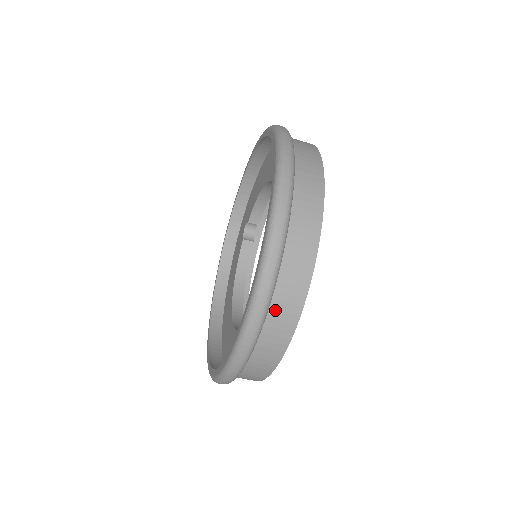
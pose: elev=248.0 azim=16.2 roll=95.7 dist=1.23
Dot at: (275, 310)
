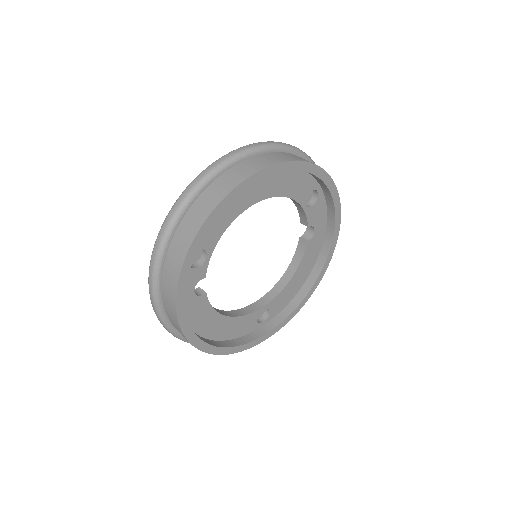
Dot at: (165, 301)
